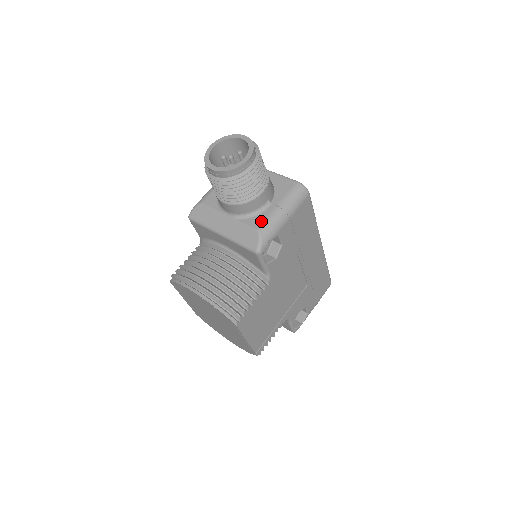
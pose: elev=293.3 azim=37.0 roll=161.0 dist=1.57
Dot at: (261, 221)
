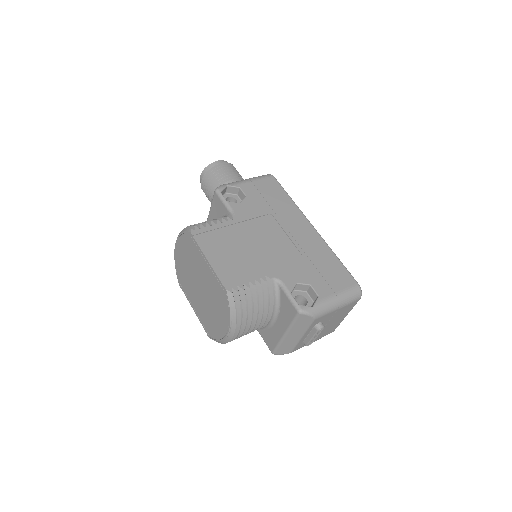
Dot at: occluded
